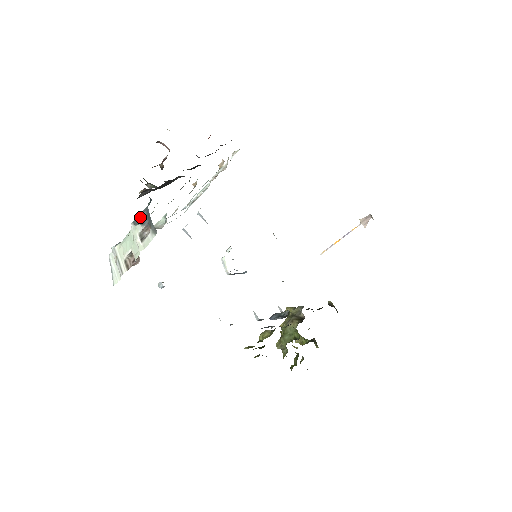
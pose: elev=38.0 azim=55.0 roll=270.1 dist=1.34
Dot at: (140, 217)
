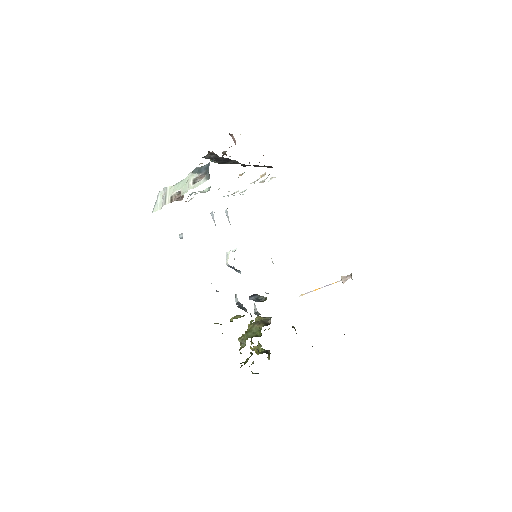
Dot at: (200, 168)
